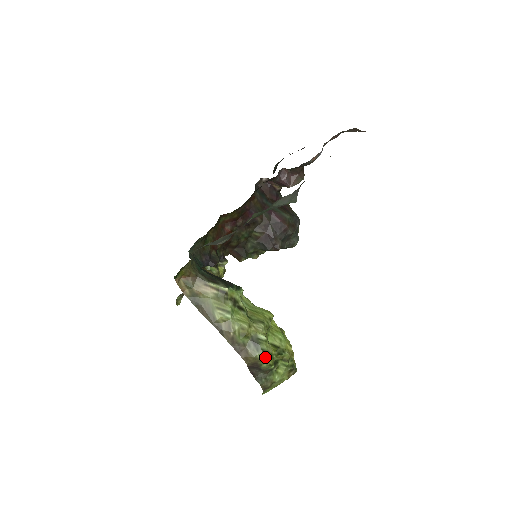
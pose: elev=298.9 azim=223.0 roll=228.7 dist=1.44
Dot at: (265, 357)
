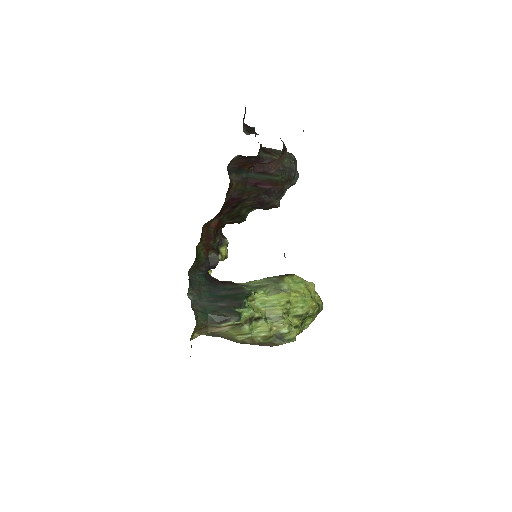
Dot at: occluded
